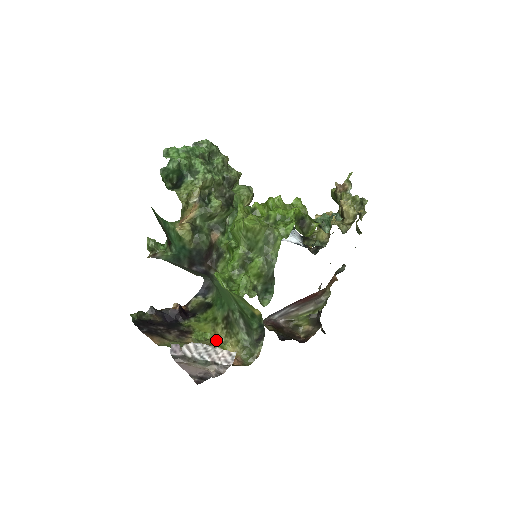
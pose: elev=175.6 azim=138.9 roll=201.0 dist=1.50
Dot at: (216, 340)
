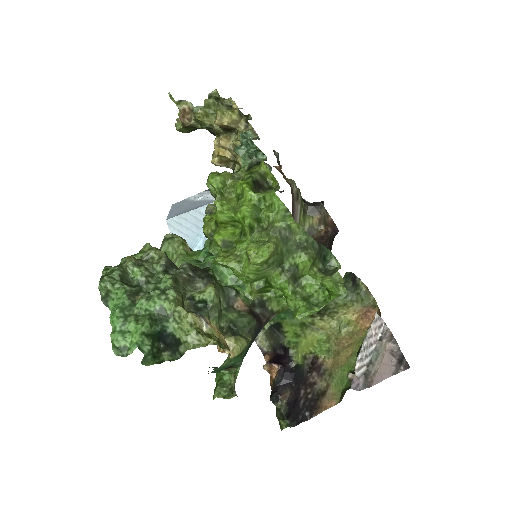
Dot at: (332, 330)
